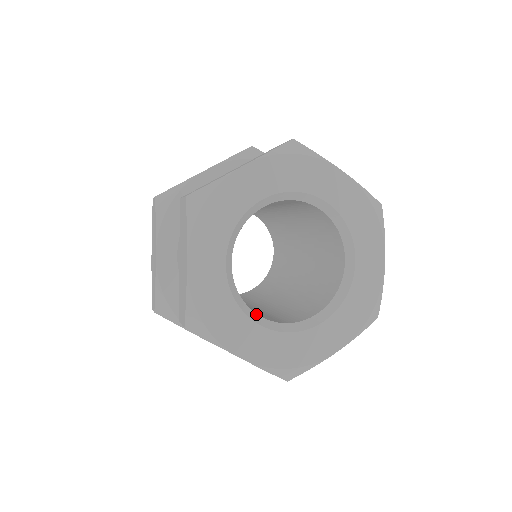
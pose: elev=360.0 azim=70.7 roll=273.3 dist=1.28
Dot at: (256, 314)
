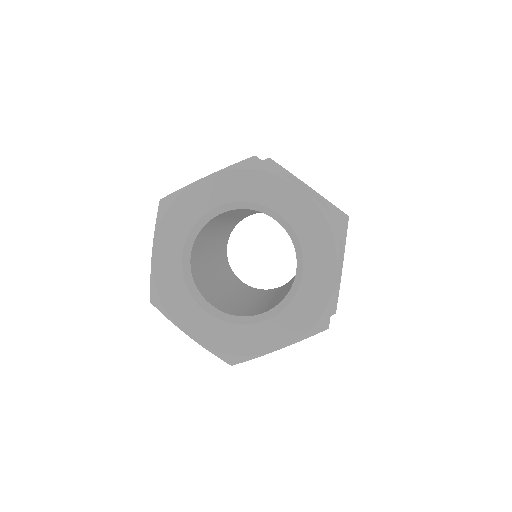
Dot at: (207, 302)
